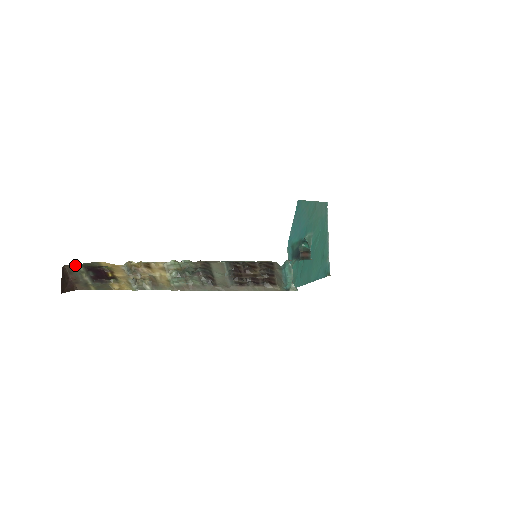
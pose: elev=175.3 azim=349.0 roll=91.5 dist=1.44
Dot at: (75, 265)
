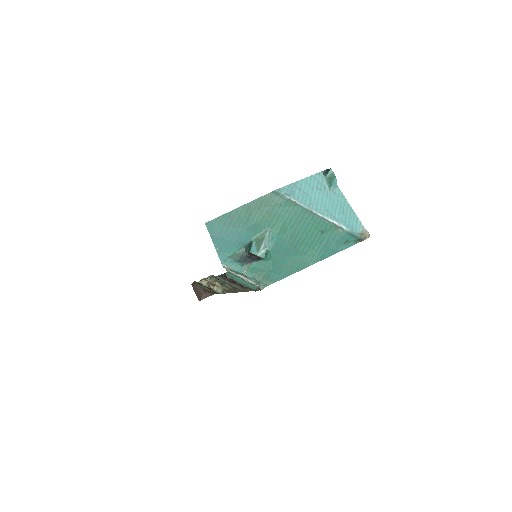
Dot at: occluded
